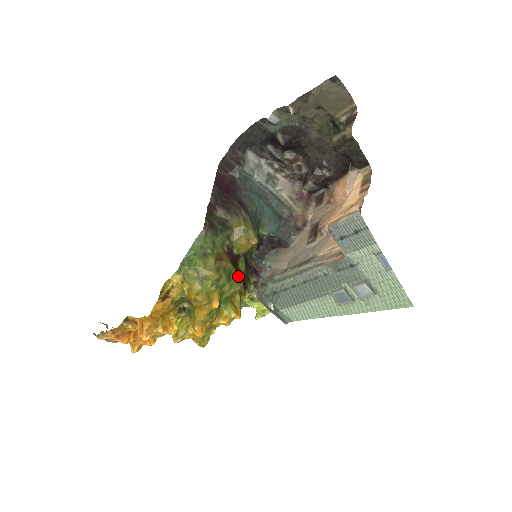
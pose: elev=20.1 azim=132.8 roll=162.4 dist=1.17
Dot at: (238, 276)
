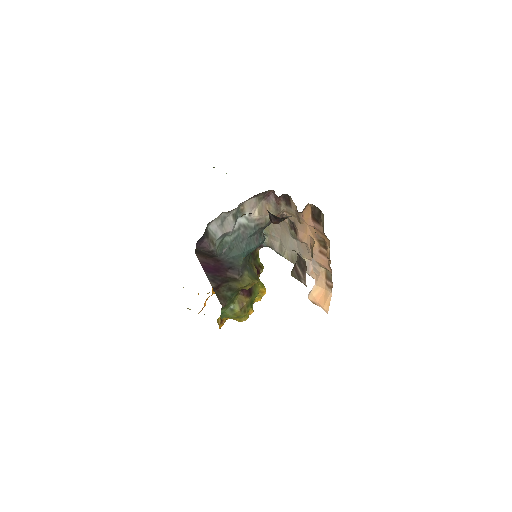
Dot at: (255, 290)
